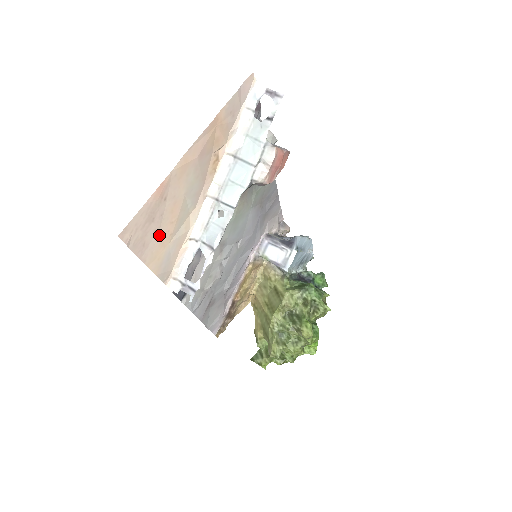
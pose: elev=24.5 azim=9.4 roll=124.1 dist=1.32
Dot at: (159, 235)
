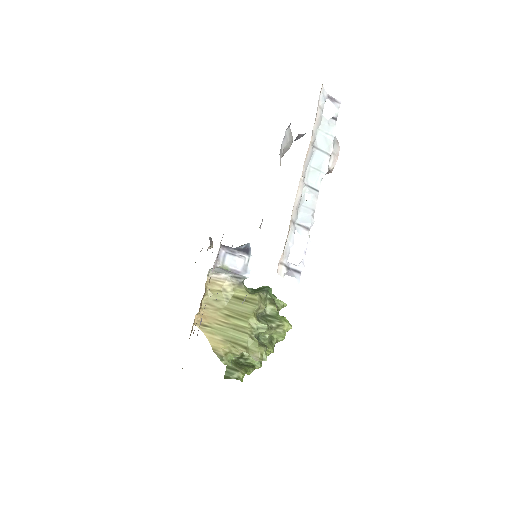
Dot at: occluded
